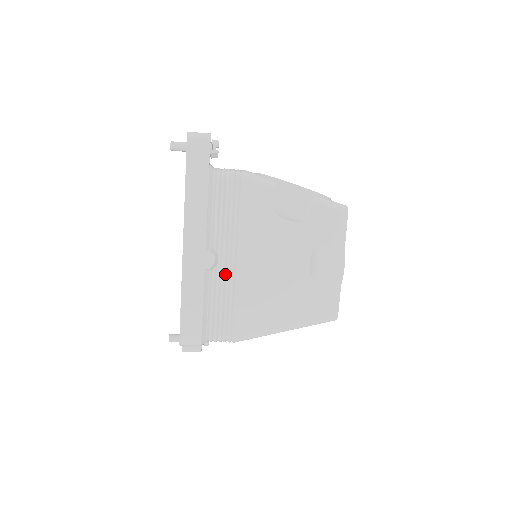
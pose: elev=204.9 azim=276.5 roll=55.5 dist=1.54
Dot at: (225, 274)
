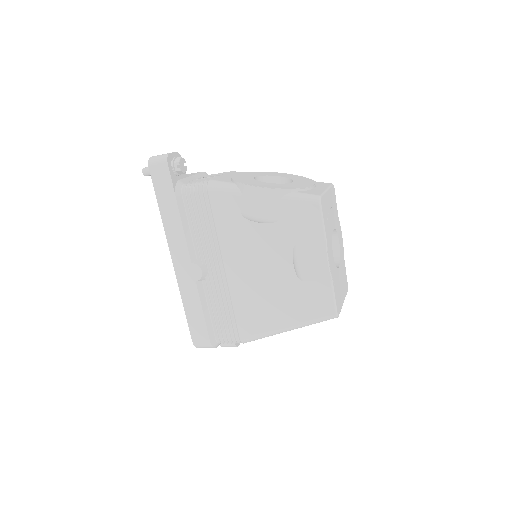
Dot at: (216, 282)
